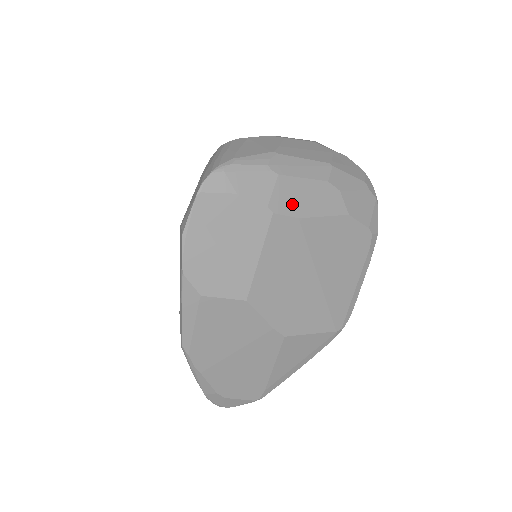
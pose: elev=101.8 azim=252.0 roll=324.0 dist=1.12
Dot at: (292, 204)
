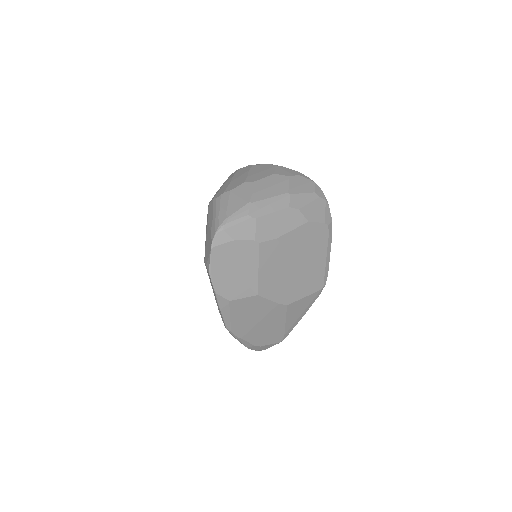
Dot at: (270, 232)
